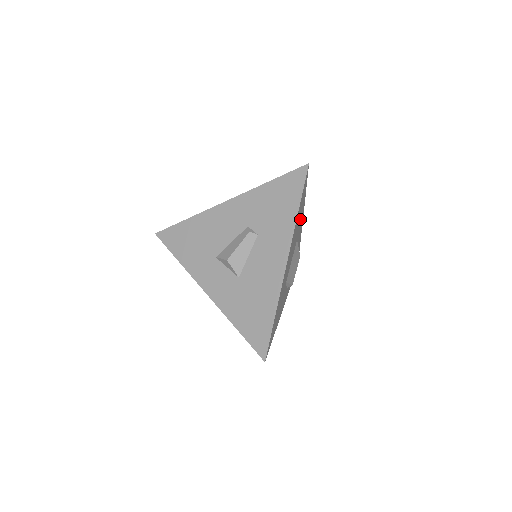
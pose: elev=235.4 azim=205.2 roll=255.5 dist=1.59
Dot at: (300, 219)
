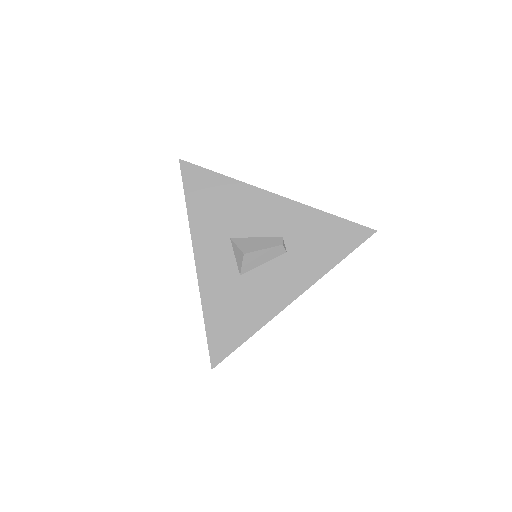
Dot at: occluded
